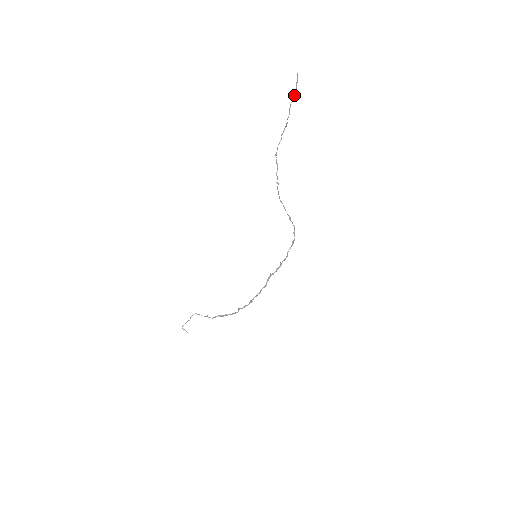
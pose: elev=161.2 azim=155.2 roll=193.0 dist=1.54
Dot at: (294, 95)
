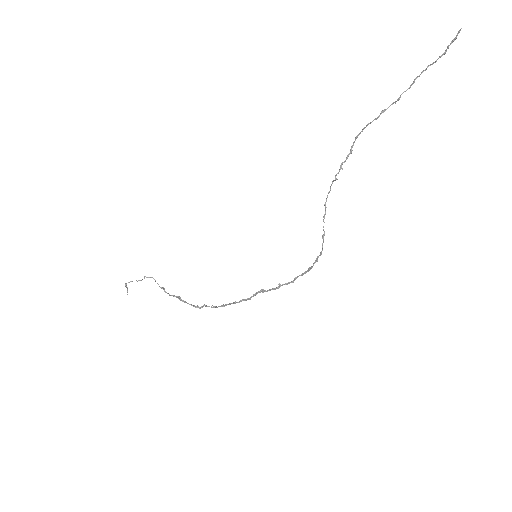
Dot at: occluded
